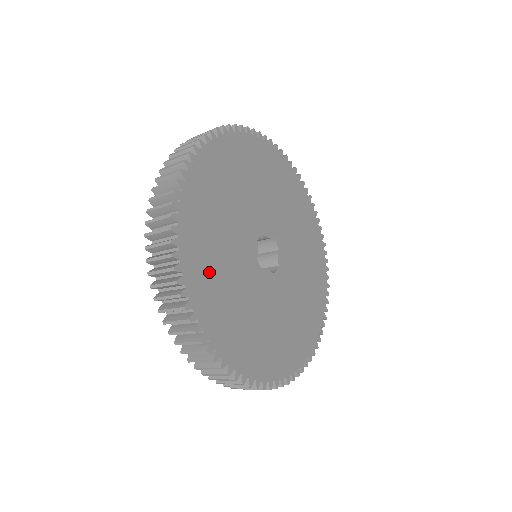
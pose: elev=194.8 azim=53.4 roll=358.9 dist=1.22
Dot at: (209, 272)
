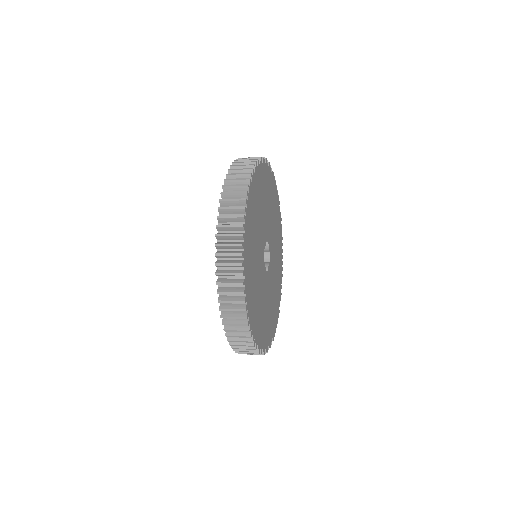
Dot at: (260, 322)
